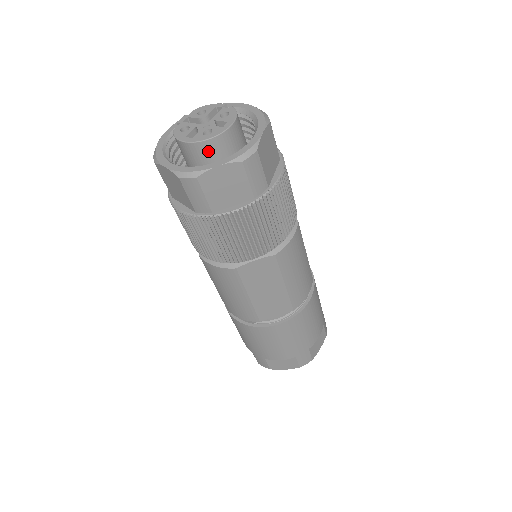
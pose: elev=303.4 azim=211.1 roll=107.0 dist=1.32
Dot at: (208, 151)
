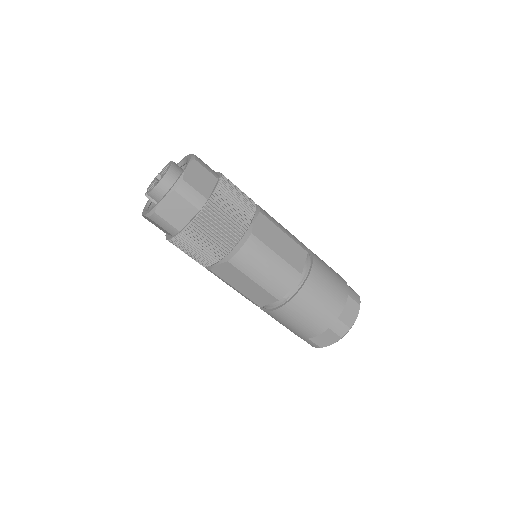
Dot at: (174, 176)
